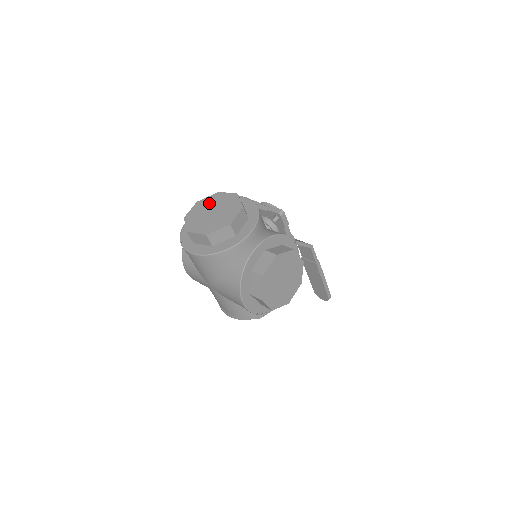
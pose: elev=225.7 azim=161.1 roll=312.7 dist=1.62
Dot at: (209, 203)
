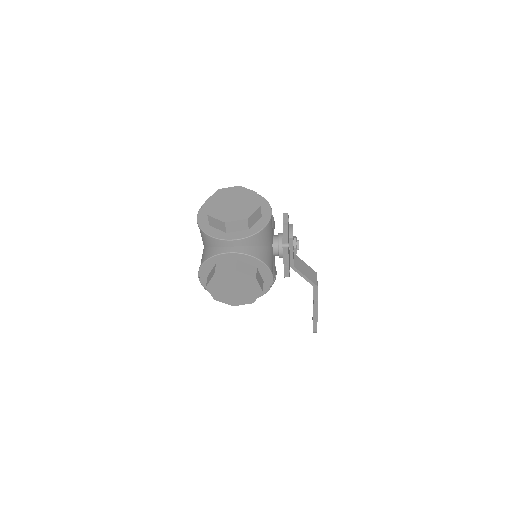
Dot at: (241, 194)
